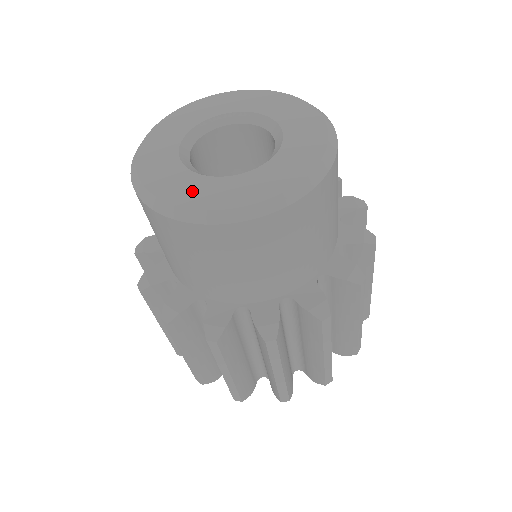
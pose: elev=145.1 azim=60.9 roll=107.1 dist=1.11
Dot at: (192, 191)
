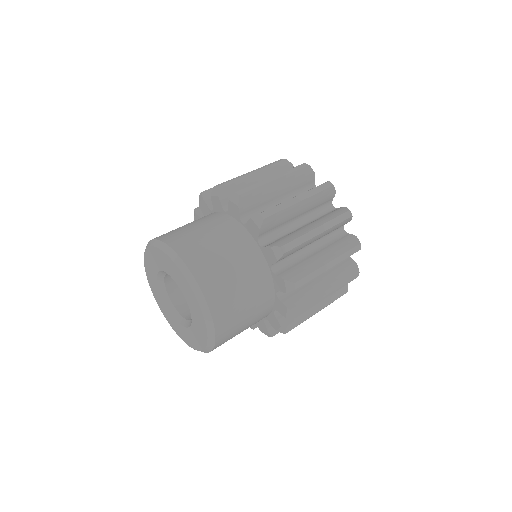
Dot at: (161, 305)
